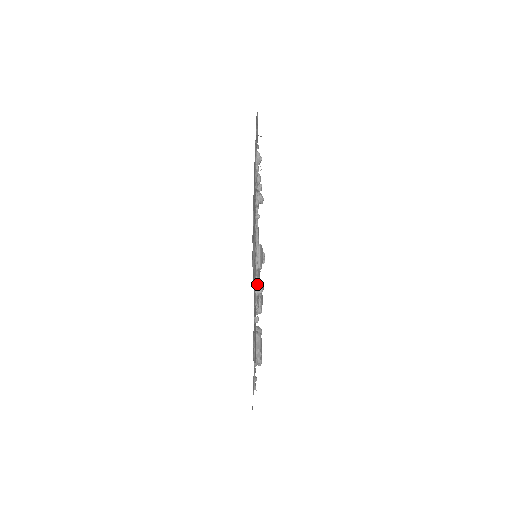
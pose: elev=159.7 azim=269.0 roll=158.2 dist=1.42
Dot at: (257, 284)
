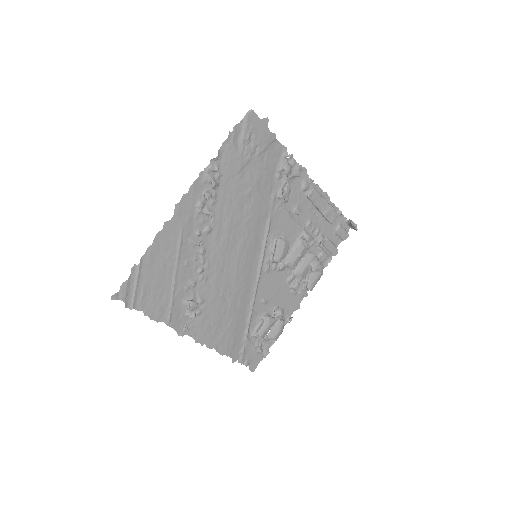
Dot at: (187, 303)
